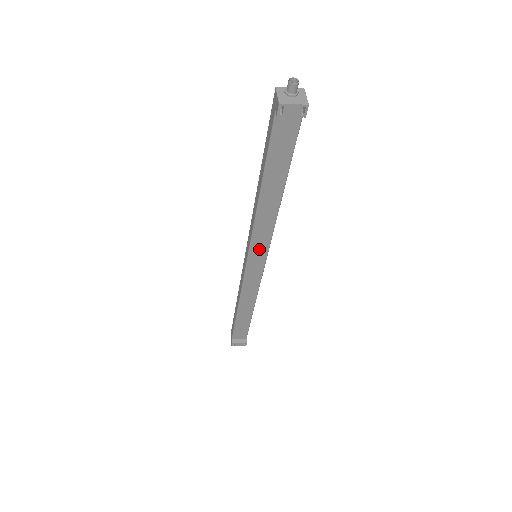
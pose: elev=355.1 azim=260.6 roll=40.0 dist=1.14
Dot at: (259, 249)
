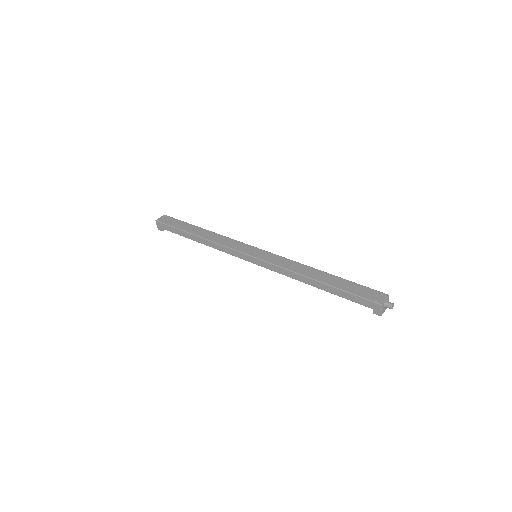
Dot at: occluded
